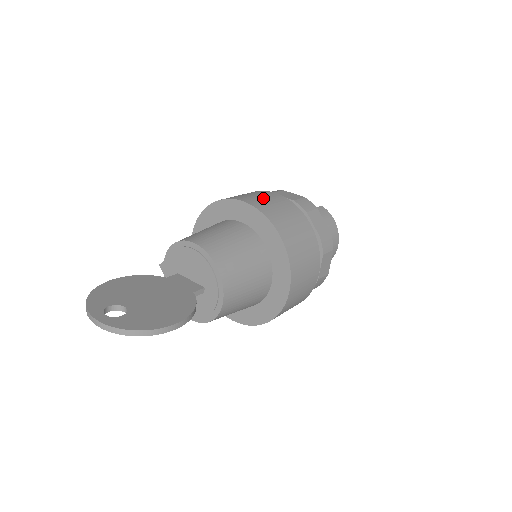
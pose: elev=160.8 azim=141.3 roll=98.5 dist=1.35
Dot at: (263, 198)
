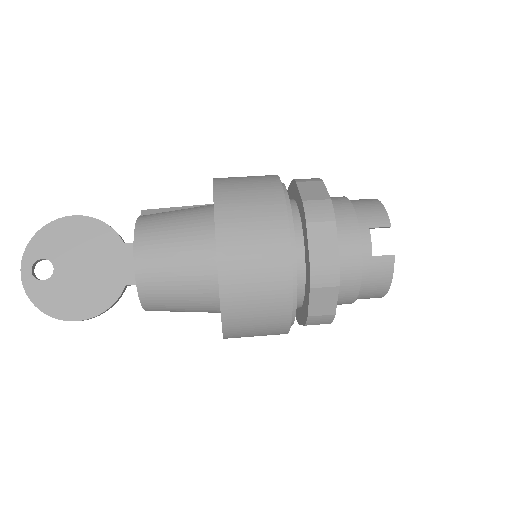
Dot at: (253, 250)
